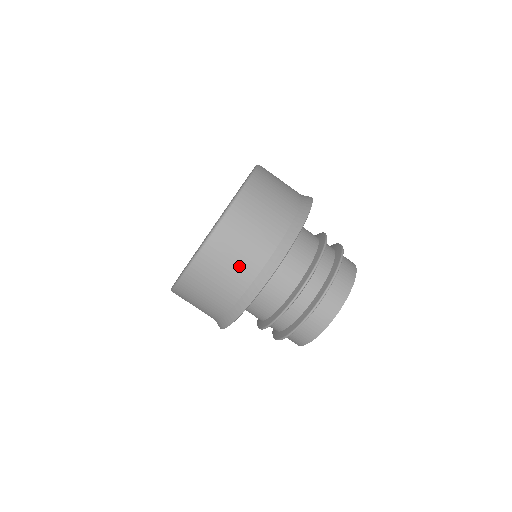
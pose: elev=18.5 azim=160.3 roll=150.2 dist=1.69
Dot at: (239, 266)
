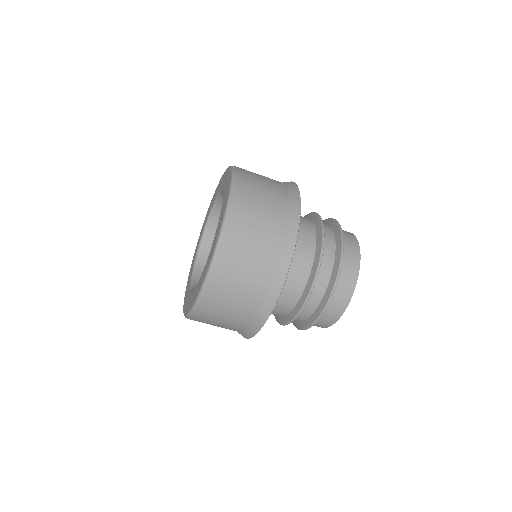
Dot at: (254, 270)
